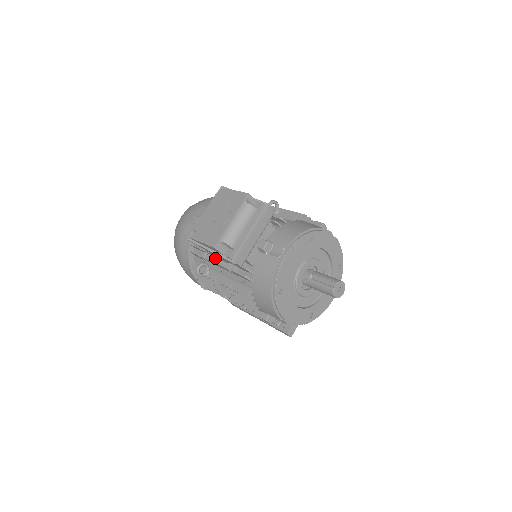
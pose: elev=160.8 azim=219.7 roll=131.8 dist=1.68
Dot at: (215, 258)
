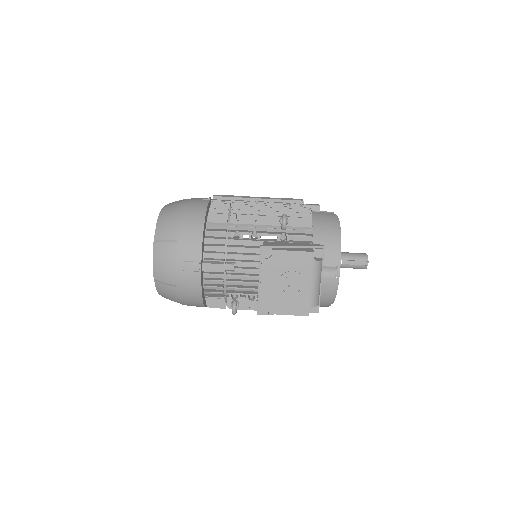
Dot at: occluded
